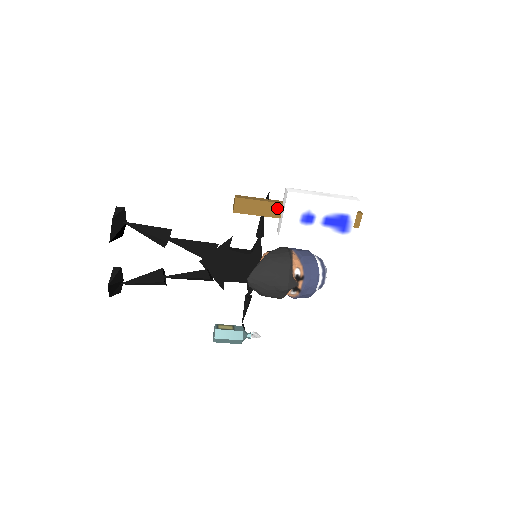
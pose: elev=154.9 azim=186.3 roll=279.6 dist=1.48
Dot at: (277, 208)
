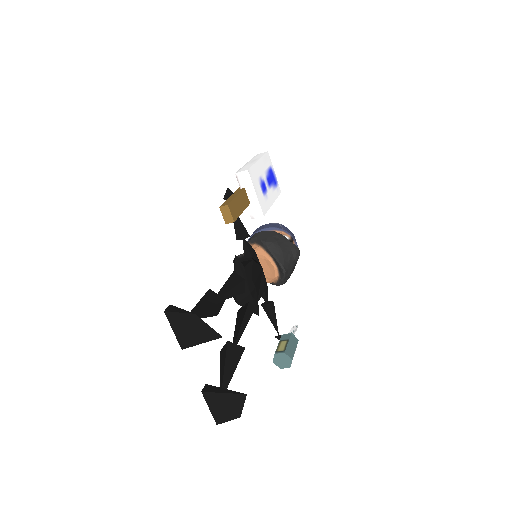
Dot at: (245, 195)
